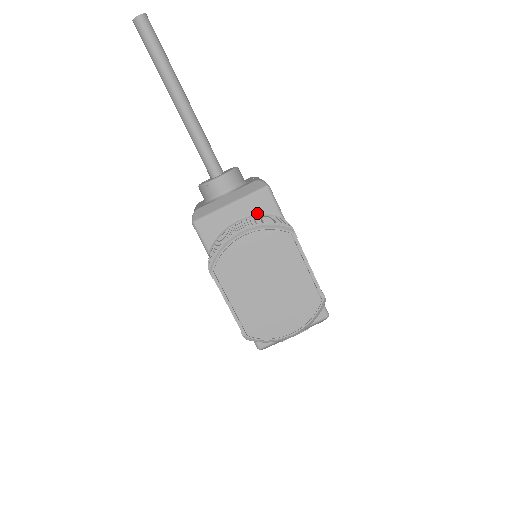
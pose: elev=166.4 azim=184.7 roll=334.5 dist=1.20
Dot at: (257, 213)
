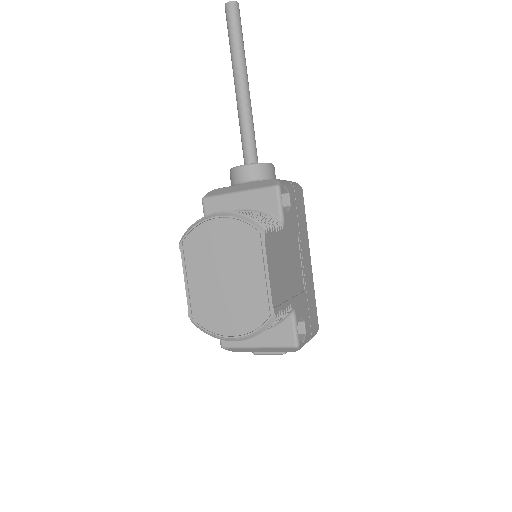
Dot at: (259, 209)
